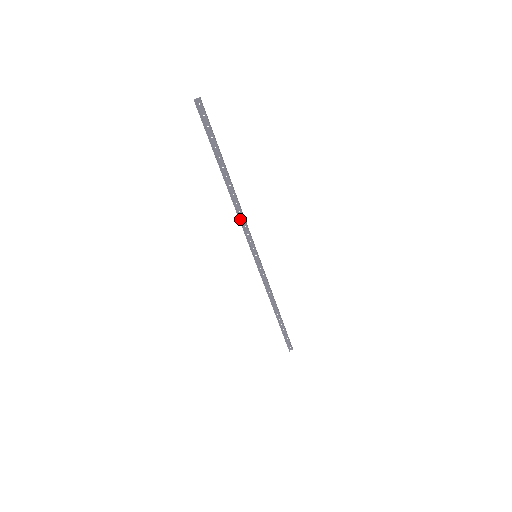
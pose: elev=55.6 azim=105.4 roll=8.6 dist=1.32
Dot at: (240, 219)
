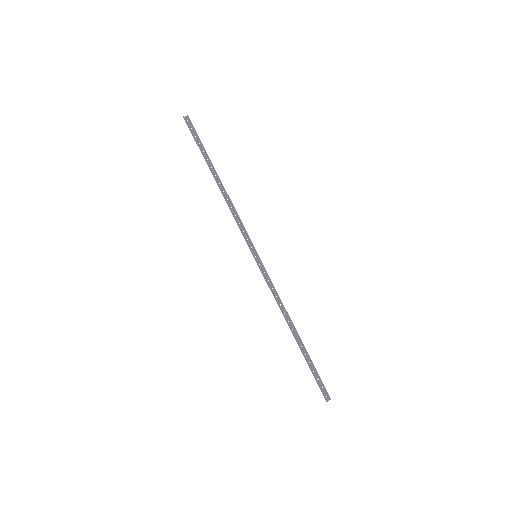
Dot at: (233, 216)
